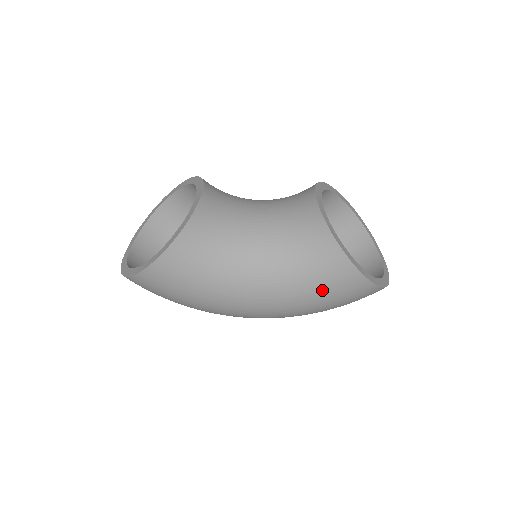
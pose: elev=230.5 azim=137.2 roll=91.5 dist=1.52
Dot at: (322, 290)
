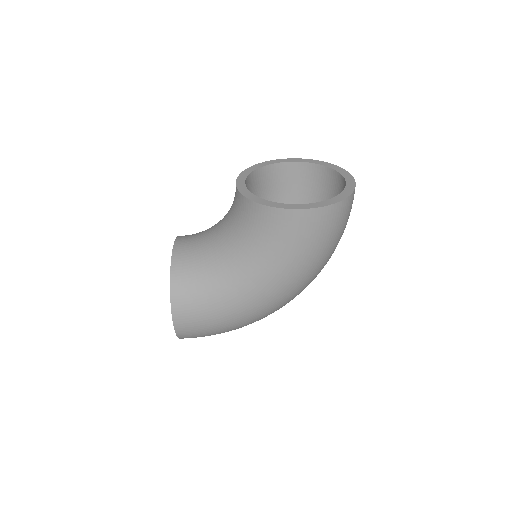
Dot at: (289, 245)
